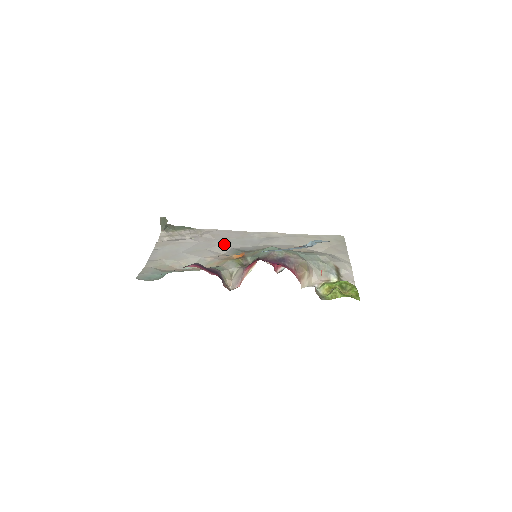
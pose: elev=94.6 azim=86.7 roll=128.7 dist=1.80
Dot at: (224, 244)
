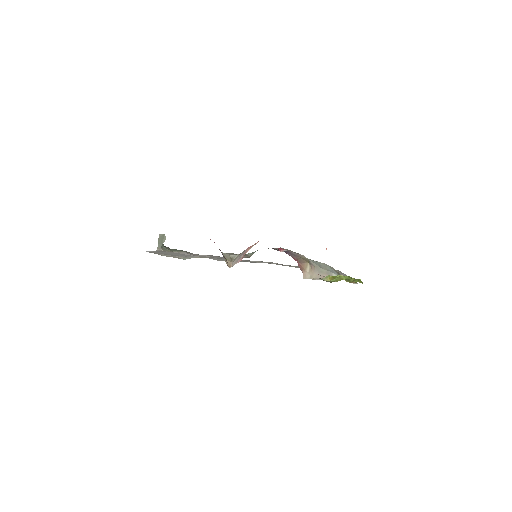
Dot at: (221, 259)
